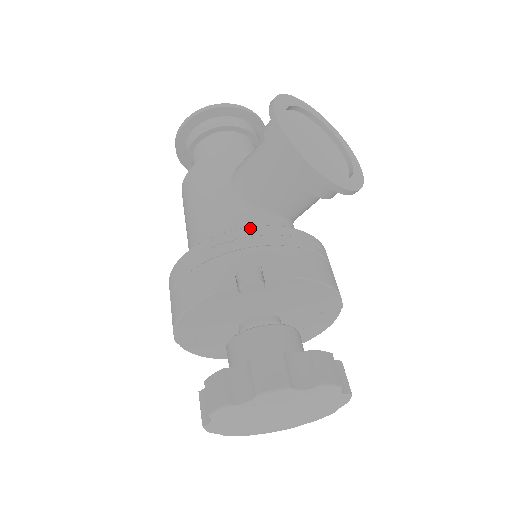
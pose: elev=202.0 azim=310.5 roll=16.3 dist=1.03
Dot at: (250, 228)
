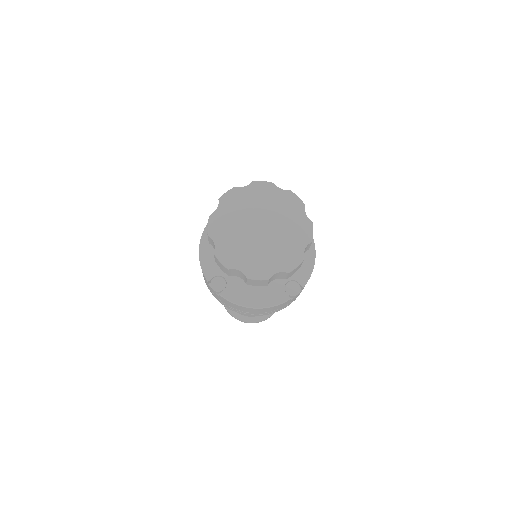
Dot at: occluded
